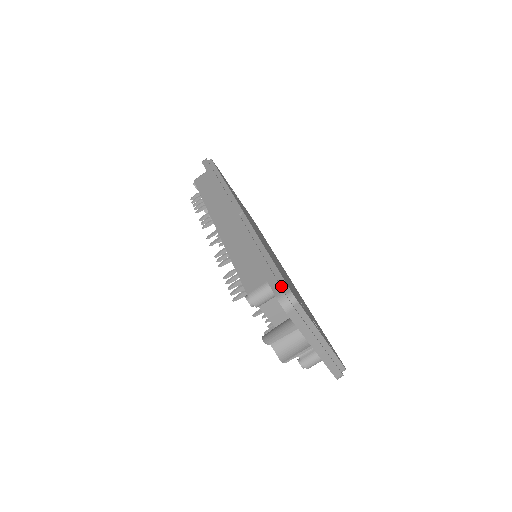
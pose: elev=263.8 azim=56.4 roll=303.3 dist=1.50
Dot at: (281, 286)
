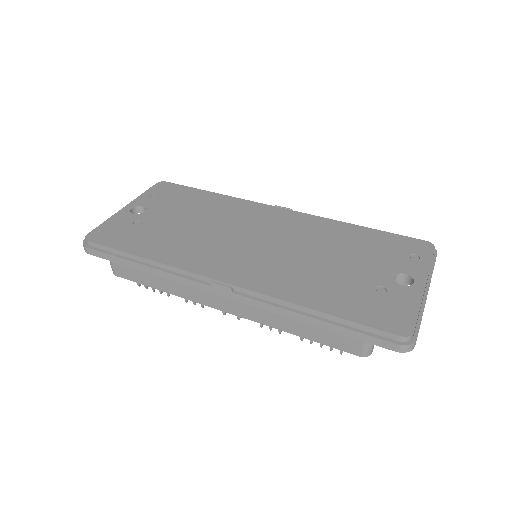
Dot at: (384, 337)
